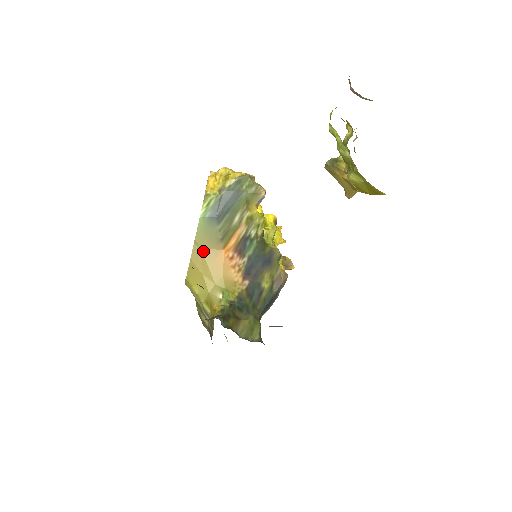
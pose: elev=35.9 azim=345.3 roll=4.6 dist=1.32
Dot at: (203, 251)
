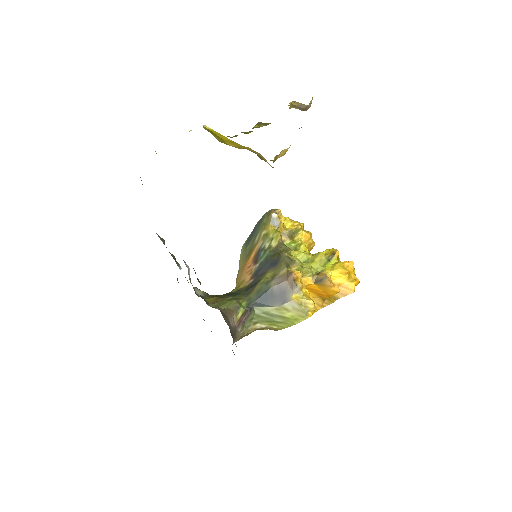
Dot at: (240, 270)
